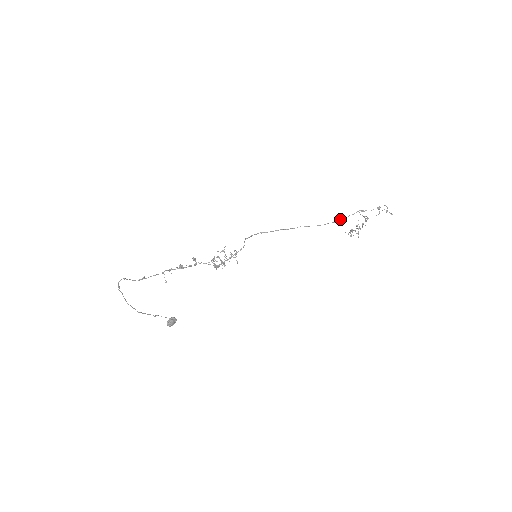
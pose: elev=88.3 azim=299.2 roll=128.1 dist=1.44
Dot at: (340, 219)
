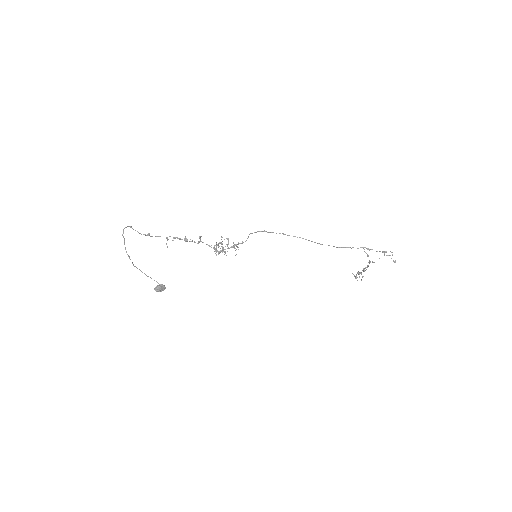
Dot at: (342, 247)
